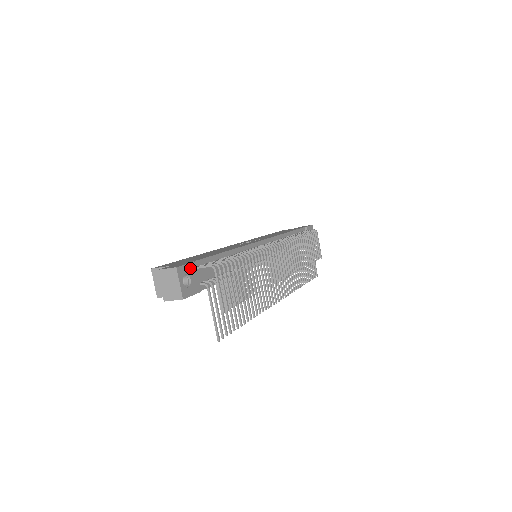
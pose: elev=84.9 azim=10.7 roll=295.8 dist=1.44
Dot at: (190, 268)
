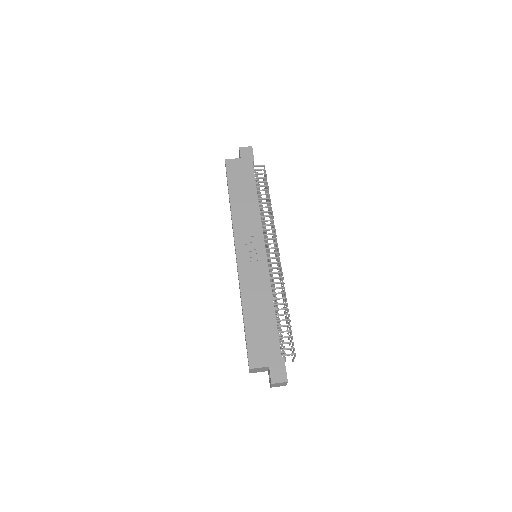
Dot at: (285, 367)
